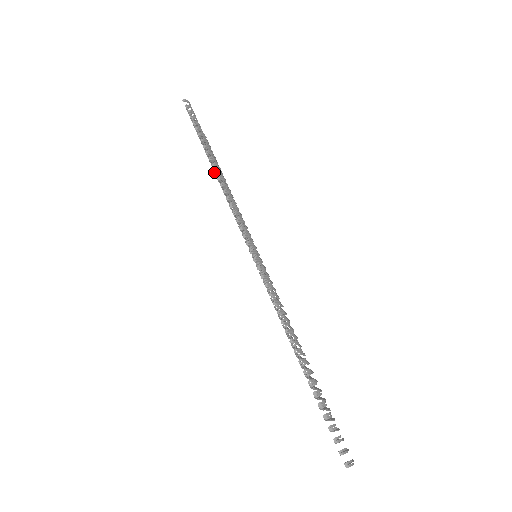
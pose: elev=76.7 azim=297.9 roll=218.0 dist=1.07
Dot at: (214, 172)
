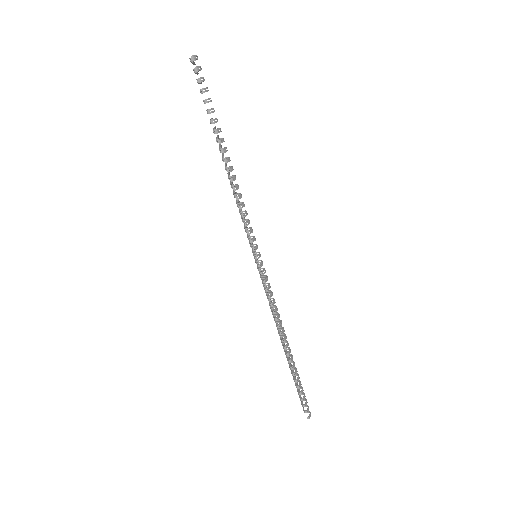
Dot at: (230, 180)
